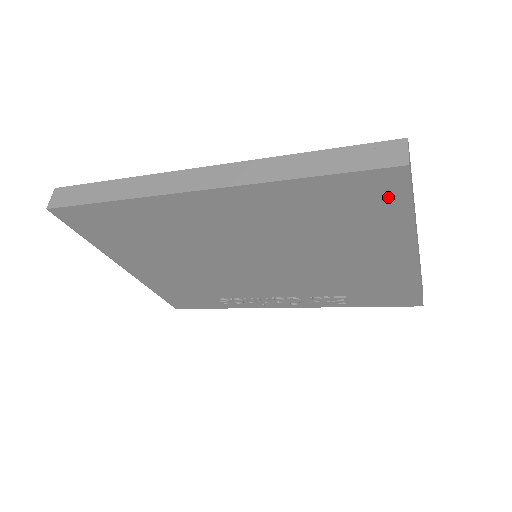
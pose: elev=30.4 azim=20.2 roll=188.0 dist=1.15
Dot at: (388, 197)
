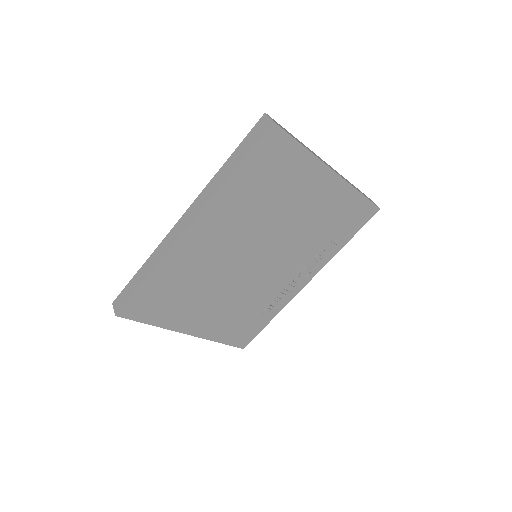
Dot at: (283, 148)
